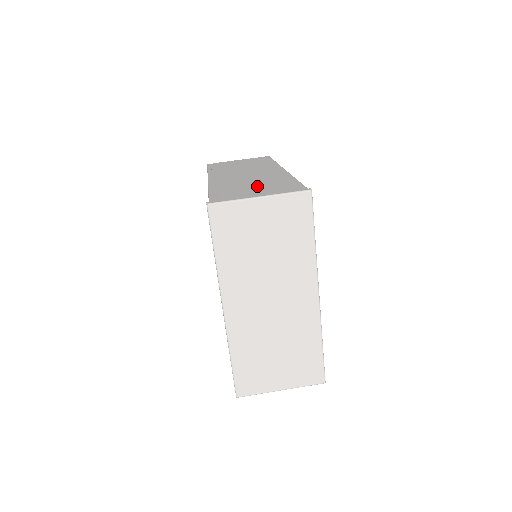
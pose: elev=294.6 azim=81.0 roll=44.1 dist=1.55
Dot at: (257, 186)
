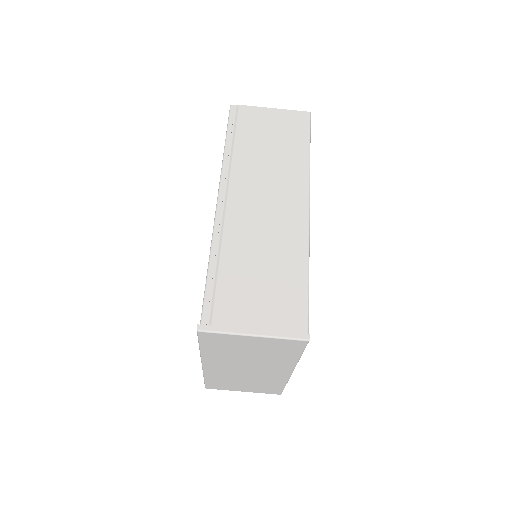
Dot at: (261, 280)
